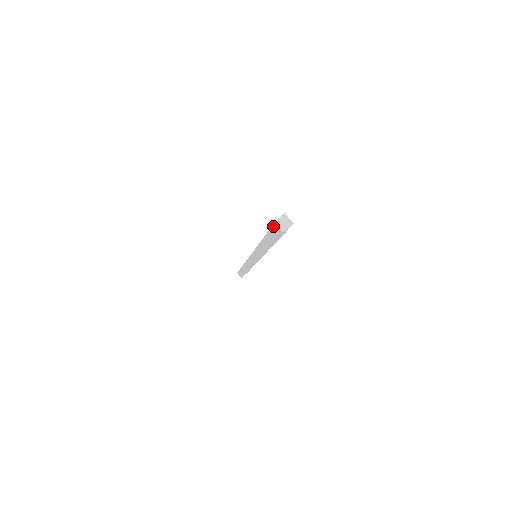
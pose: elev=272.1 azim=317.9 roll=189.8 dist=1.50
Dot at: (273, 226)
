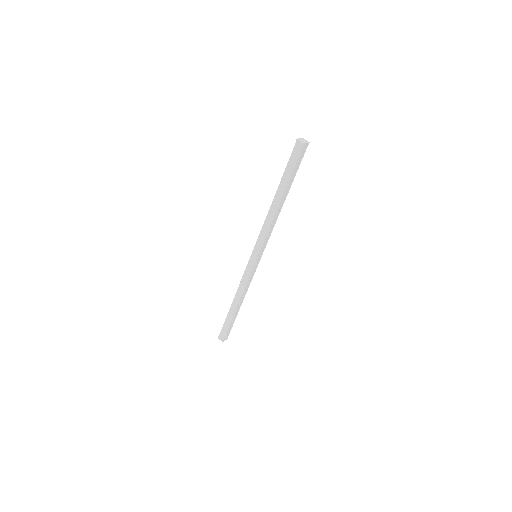
Dot at: (294, 147)
